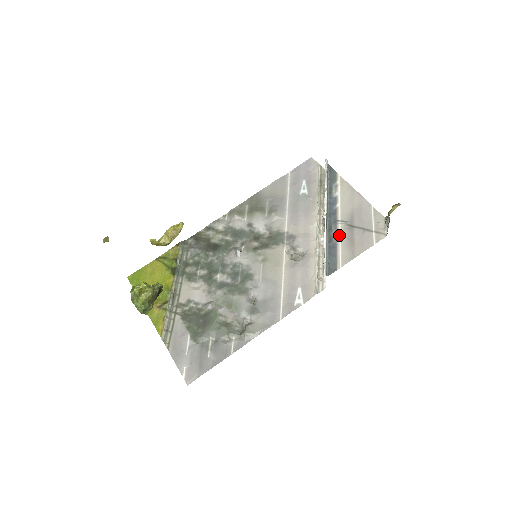
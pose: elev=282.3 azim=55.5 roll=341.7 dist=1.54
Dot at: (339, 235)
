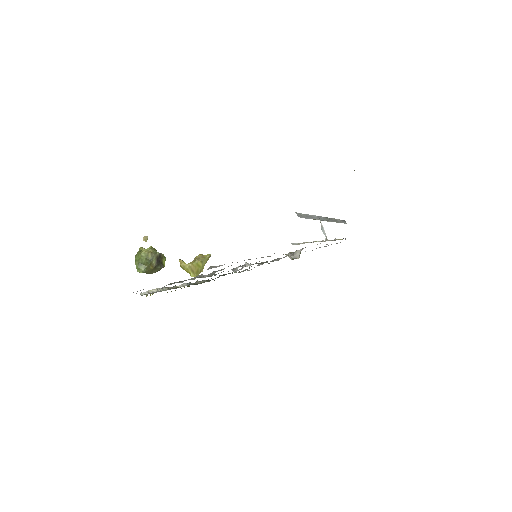
Dot at: occluded
